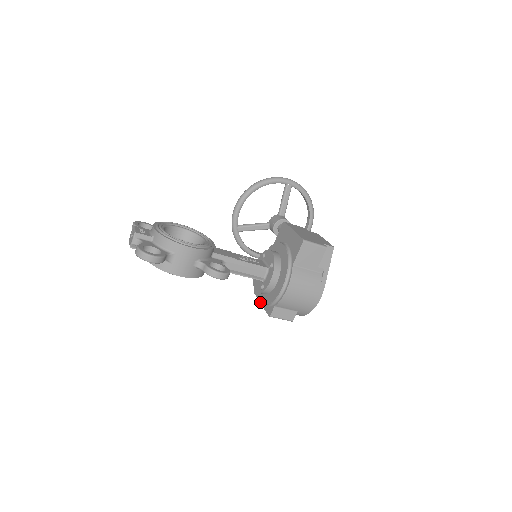
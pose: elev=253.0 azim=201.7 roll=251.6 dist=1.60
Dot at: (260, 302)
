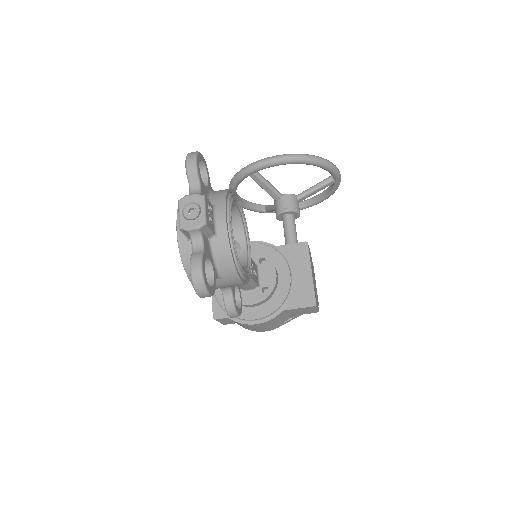
Dot at: occluded
